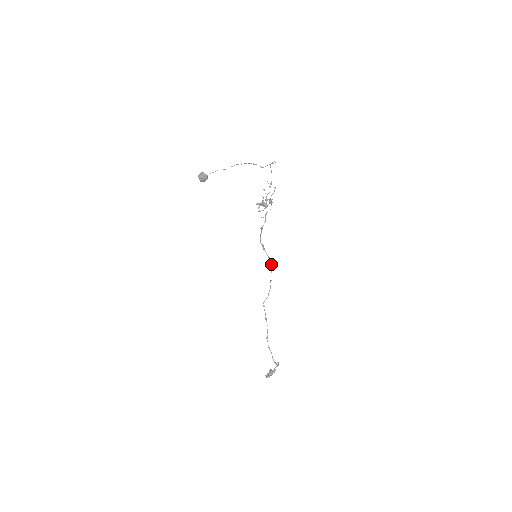
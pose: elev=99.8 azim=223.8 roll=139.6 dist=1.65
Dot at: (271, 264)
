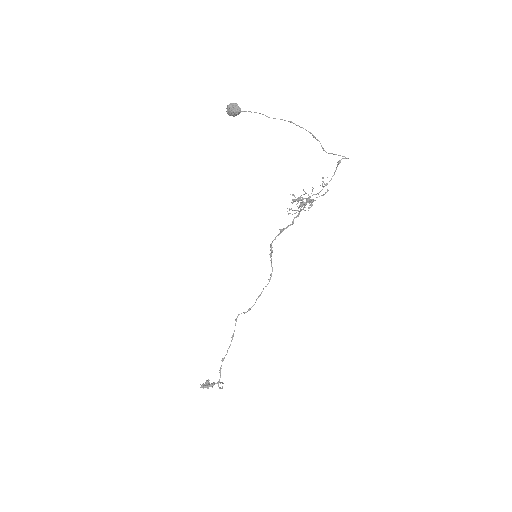
Dot at: (270, 277)
